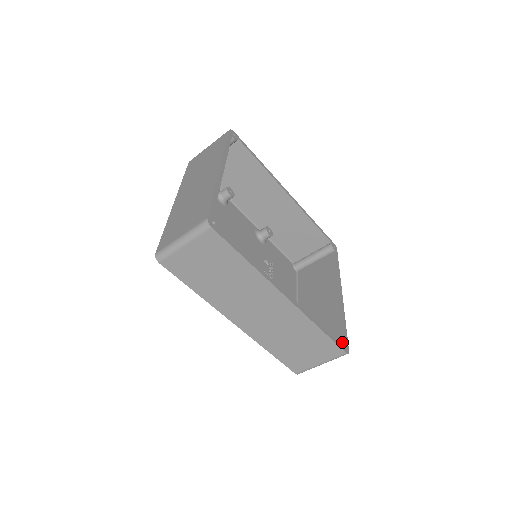
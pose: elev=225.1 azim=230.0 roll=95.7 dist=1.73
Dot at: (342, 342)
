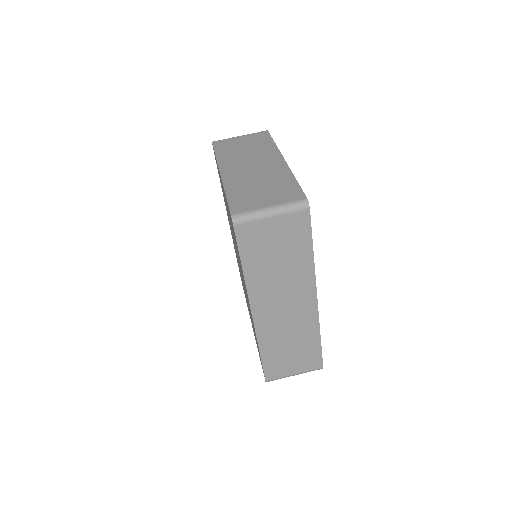
Dot at: occluded
